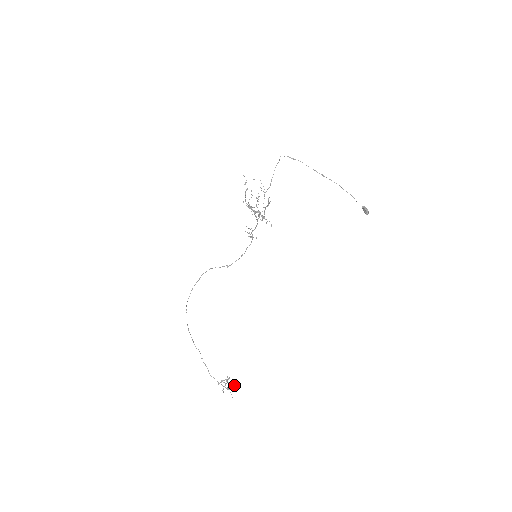
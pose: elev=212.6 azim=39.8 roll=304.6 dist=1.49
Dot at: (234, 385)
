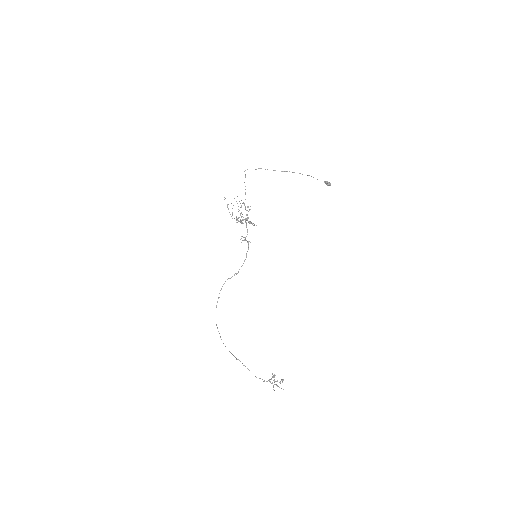
Dot at: (281, 380)
